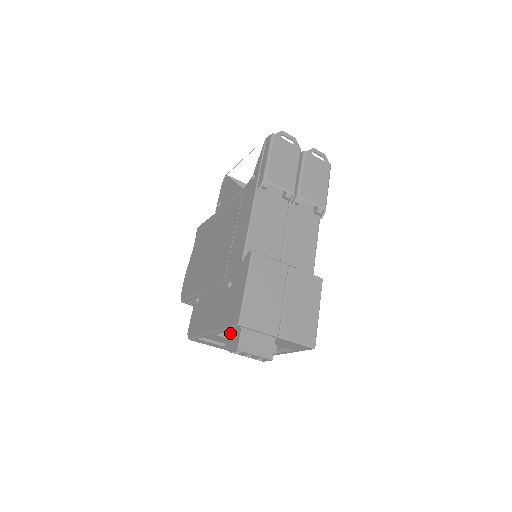
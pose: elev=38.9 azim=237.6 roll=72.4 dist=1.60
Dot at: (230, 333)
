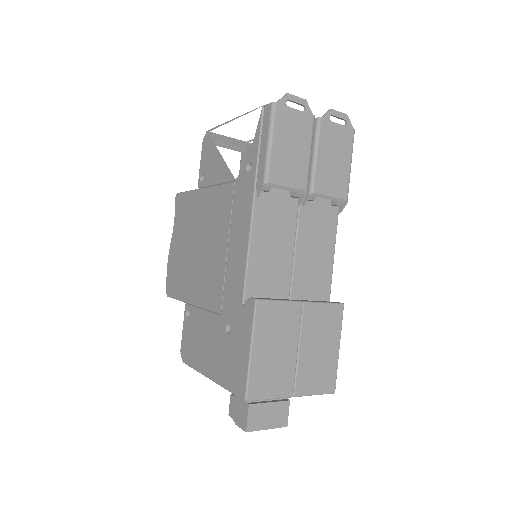
Dot at: (234, 399)
